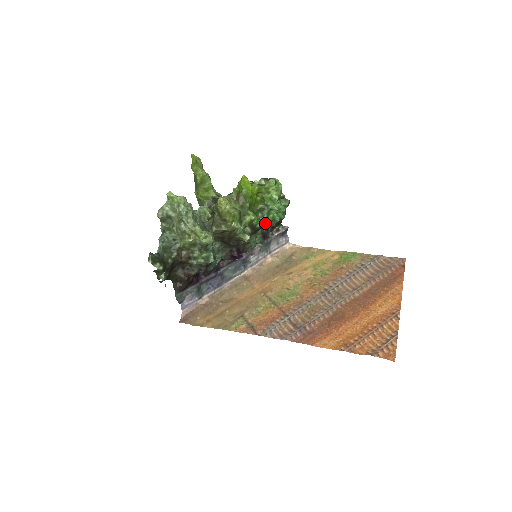
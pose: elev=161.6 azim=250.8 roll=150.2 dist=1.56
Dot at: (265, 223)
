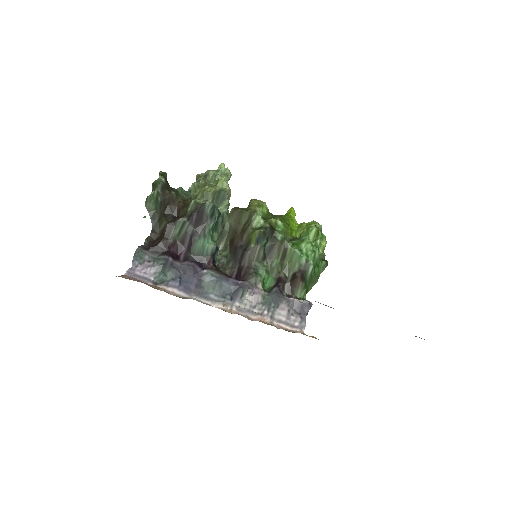
Dot at: (288, 260)
